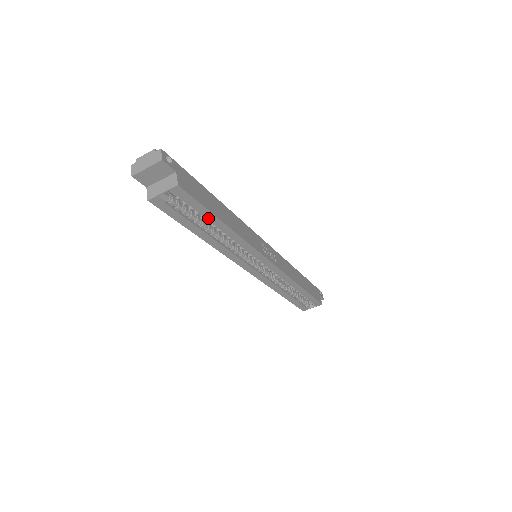
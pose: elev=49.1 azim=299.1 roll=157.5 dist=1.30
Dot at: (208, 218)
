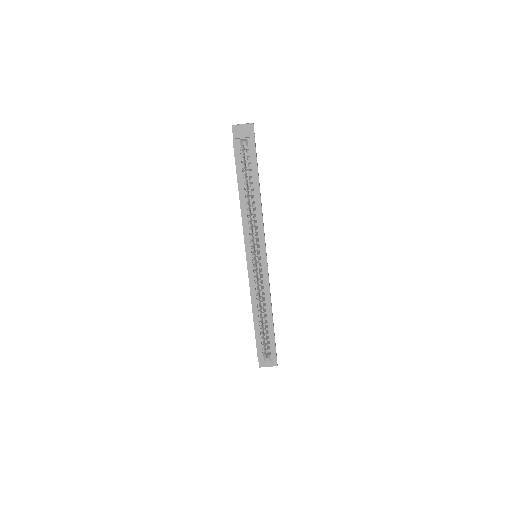
Dot at: (254, 178)
